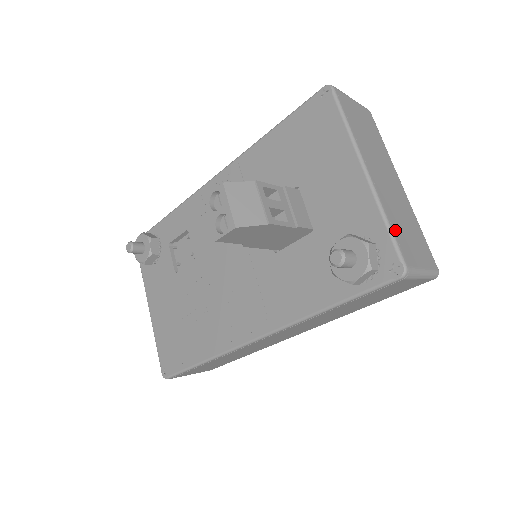
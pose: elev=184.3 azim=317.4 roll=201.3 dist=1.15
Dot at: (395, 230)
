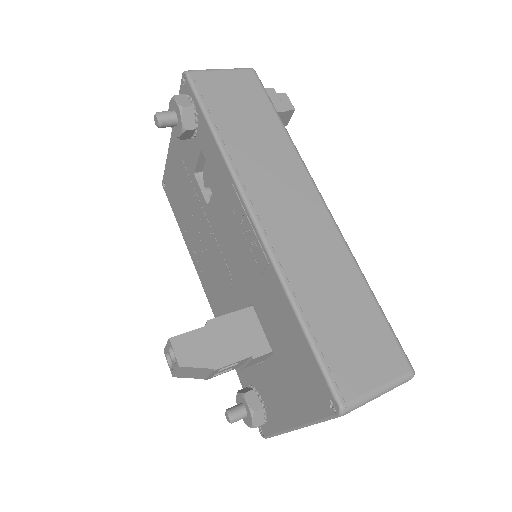
Dot at: occluded
